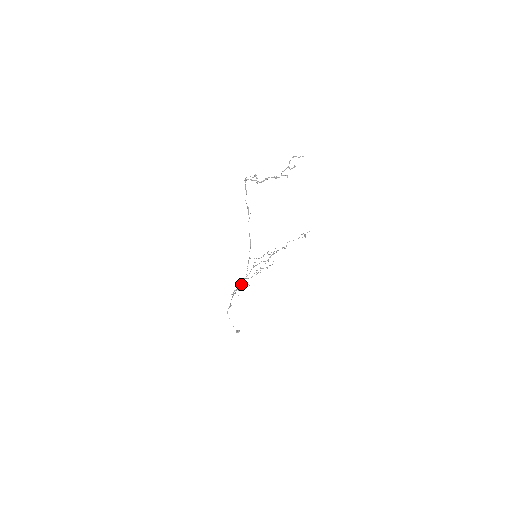
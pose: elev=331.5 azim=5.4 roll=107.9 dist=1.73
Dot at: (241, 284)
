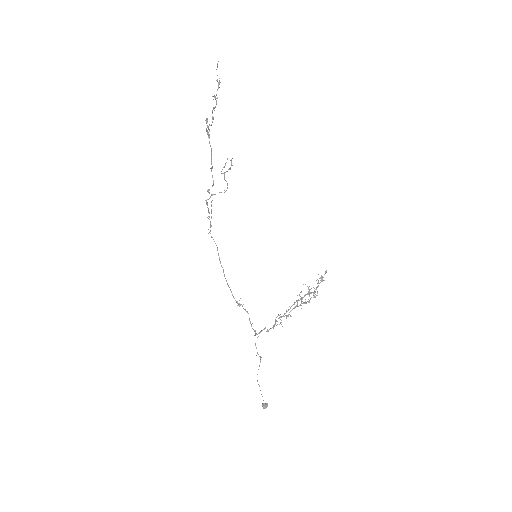
Dot at: (275, 324)
